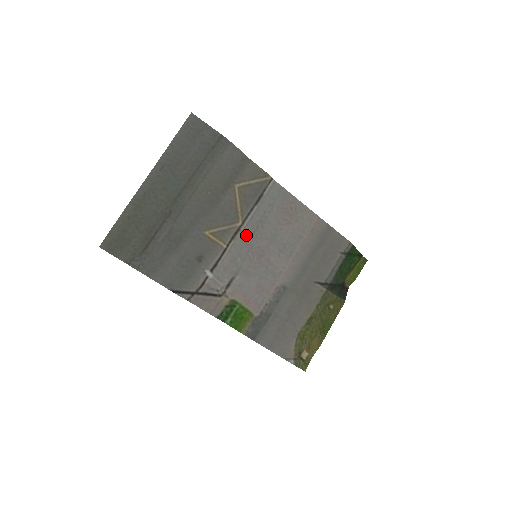
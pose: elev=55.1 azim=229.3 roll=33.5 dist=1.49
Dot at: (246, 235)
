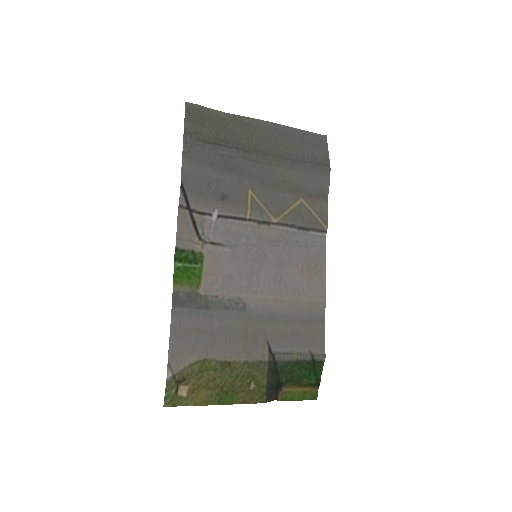
Dot at: (268, 234)
